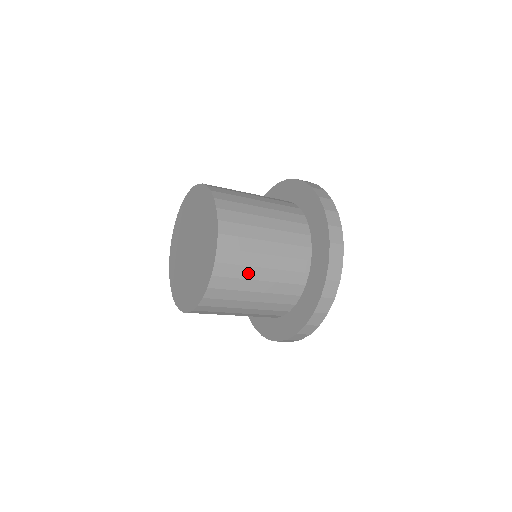
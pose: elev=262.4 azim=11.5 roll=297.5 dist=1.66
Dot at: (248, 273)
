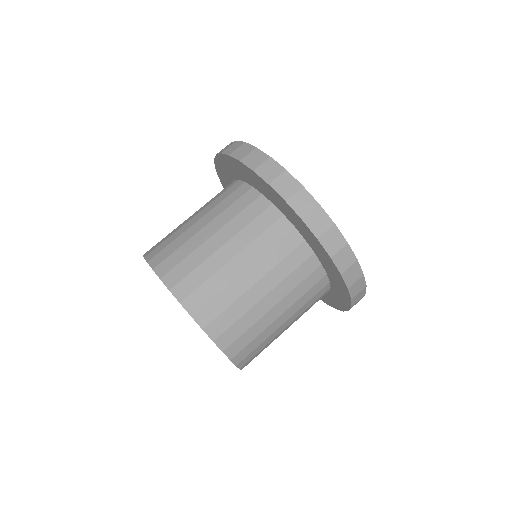
Dot at: (212, 266)
